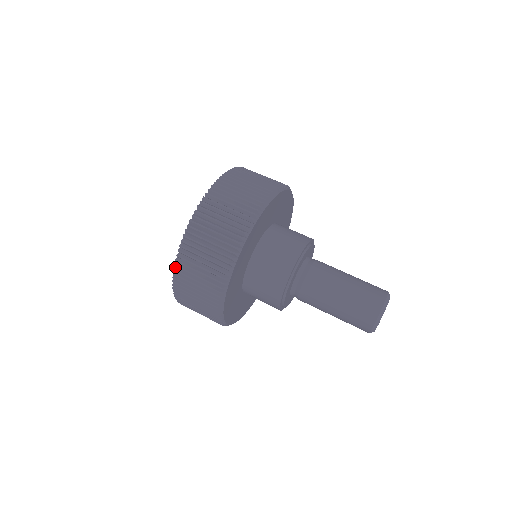
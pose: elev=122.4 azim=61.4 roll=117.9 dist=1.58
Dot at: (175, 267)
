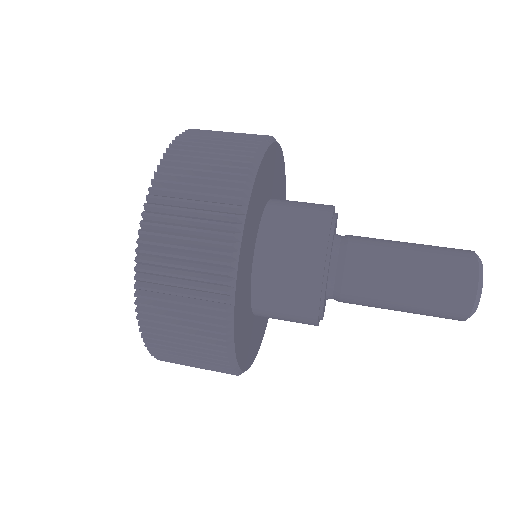
Dot at: (136, 274)
